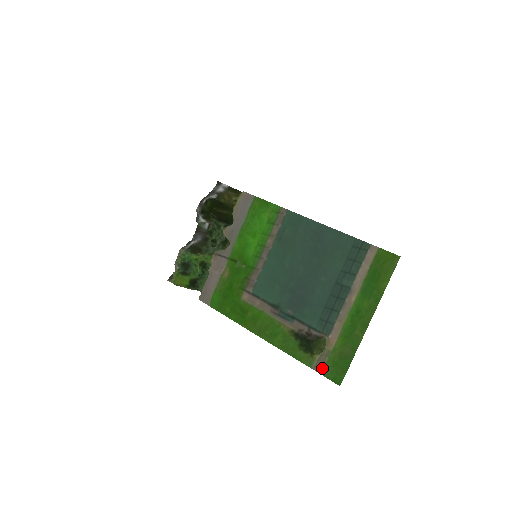
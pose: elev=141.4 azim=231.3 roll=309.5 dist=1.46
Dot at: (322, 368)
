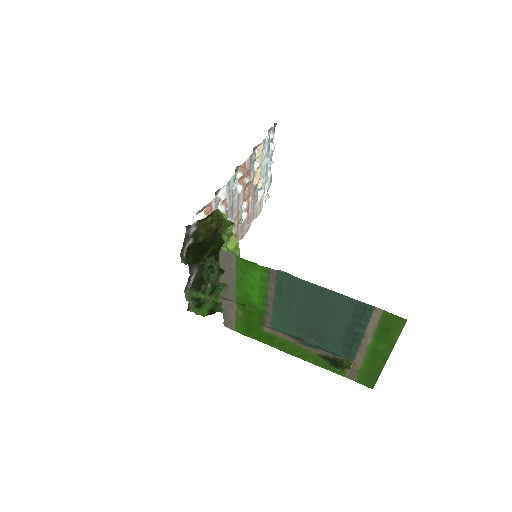
Dot at: (354, 378)
